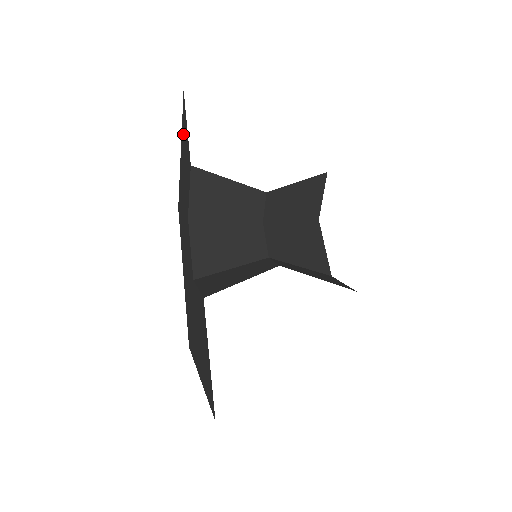
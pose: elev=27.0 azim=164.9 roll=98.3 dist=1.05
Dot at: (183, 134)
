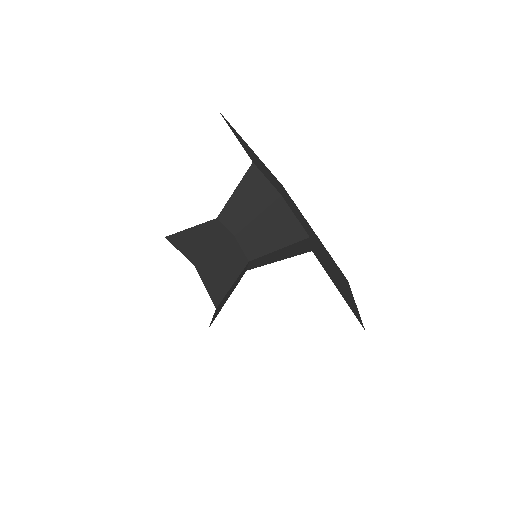
Dot at: occluded
